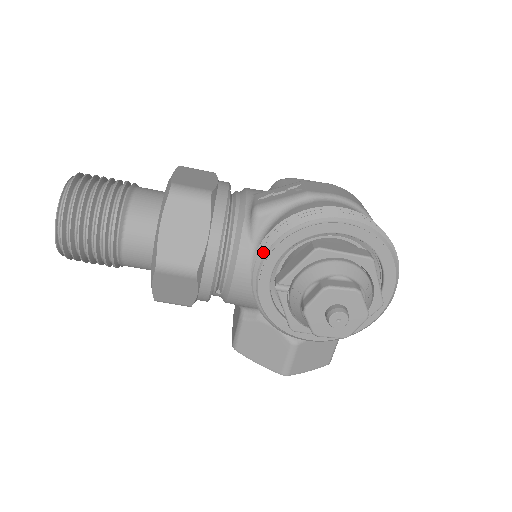
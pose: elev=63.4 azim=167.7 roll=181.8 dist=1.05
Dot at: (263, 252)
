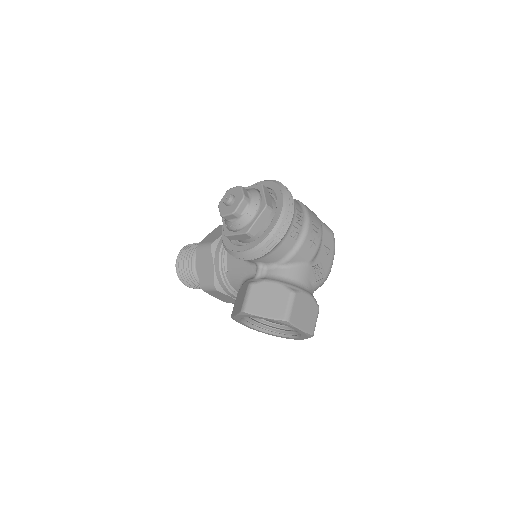
Dot at: occluded
